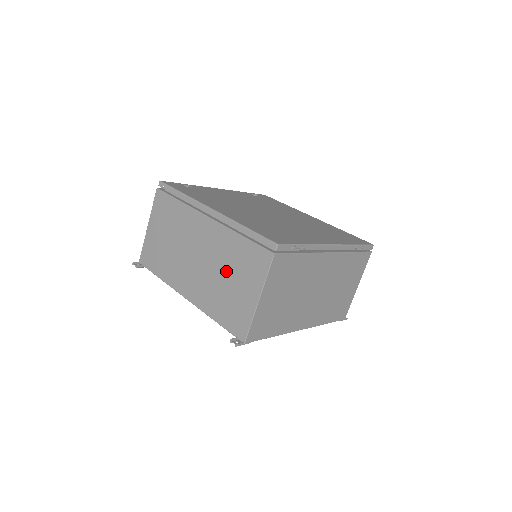
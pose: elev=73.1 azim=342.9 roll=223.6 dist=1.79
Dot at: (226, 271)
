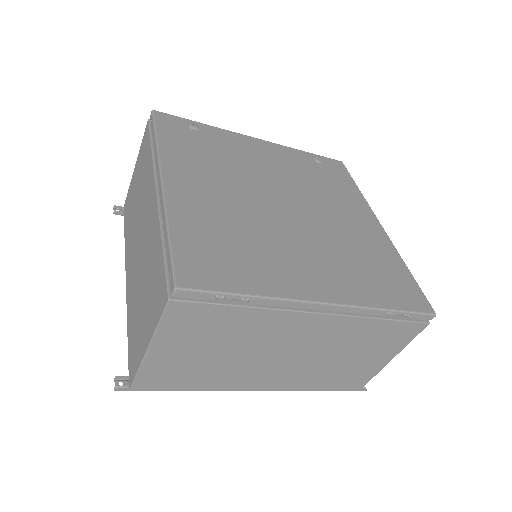
Dot at: (145, 280)
